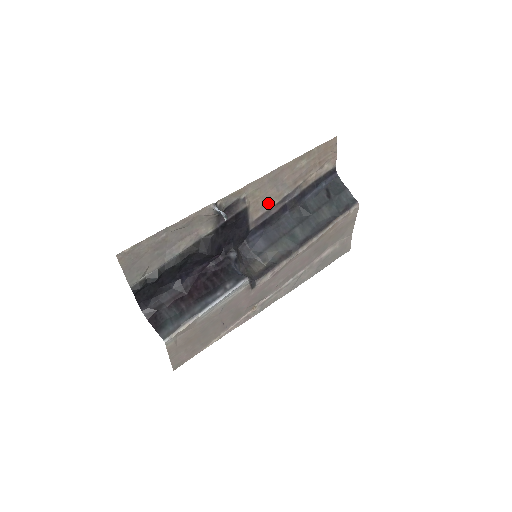
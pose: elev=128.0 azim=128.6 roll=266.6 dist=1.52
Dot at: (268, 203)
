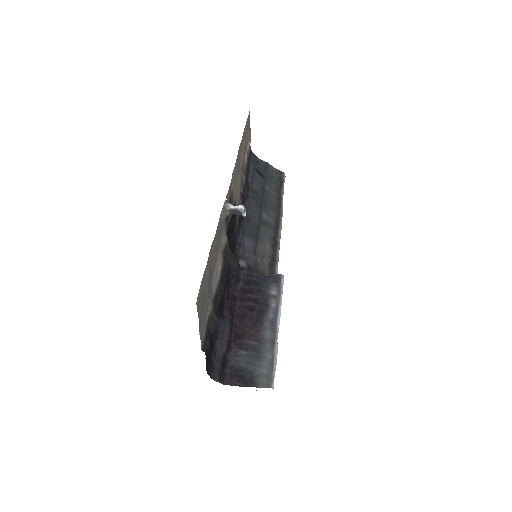
Dot at: (238, 194)
